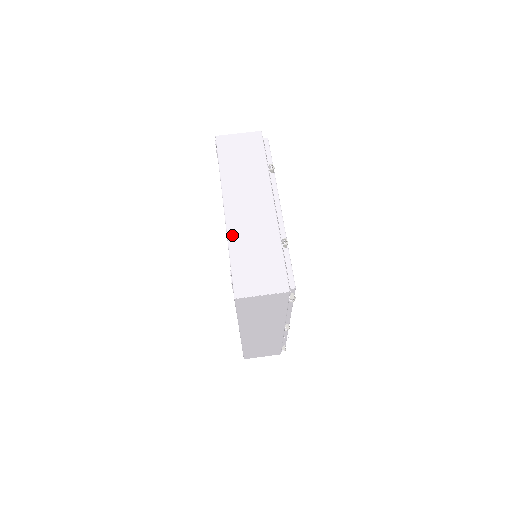
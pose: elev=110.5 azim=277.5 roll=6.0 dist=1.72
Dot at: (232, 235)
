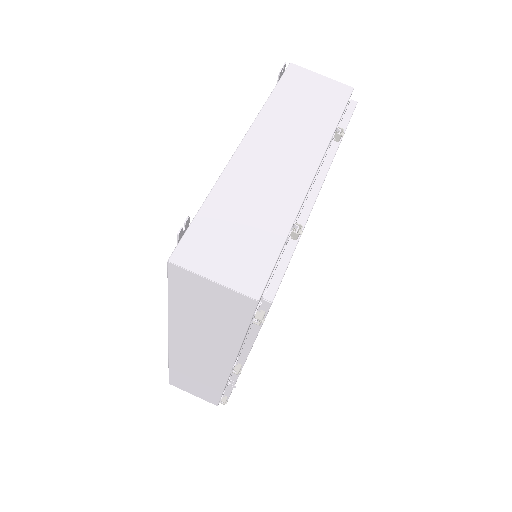
Dot at: (228, 178)
